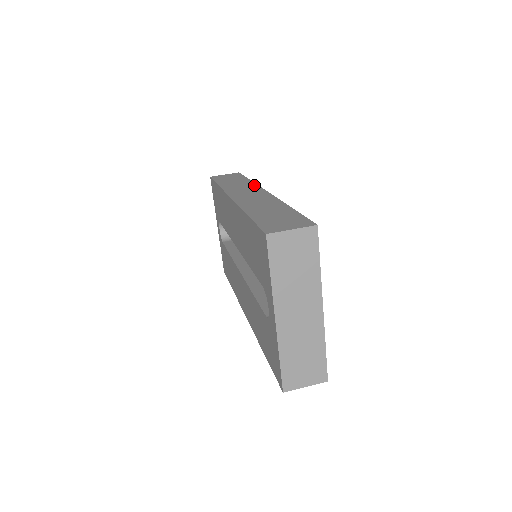
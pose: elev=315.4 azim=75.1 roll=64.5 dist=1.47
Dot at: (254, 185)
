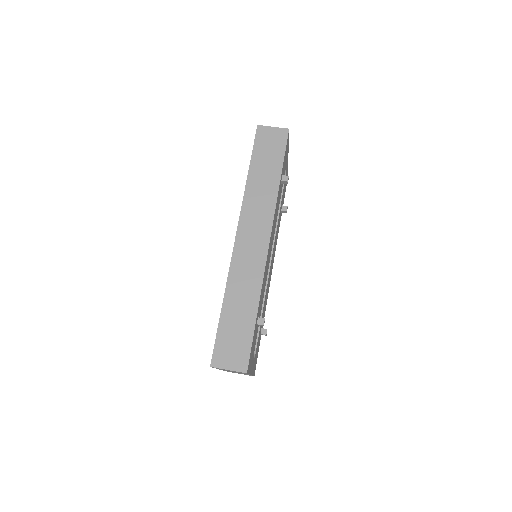
Dot at: (272, 209)
